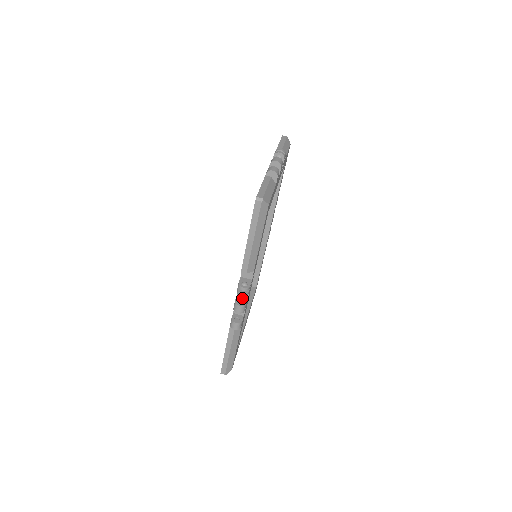
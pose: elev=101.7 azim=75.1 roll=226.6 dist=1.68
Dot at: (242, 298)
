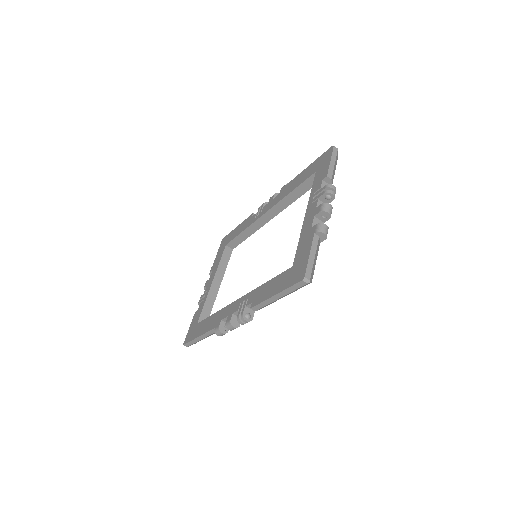
Dot at: occluded
